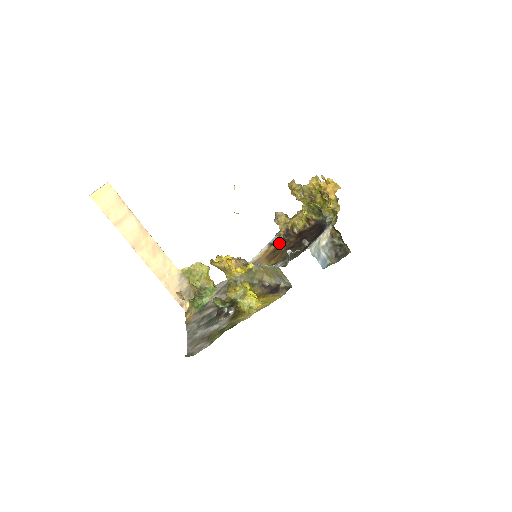
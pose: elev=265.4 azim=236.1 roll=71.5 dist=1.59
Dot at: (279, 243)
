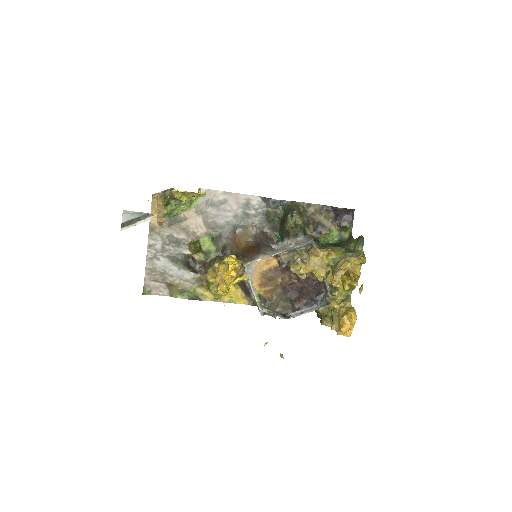
Dot at: (282, 267)
